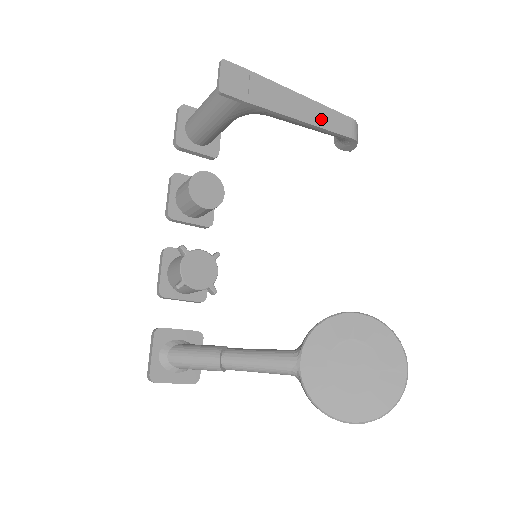
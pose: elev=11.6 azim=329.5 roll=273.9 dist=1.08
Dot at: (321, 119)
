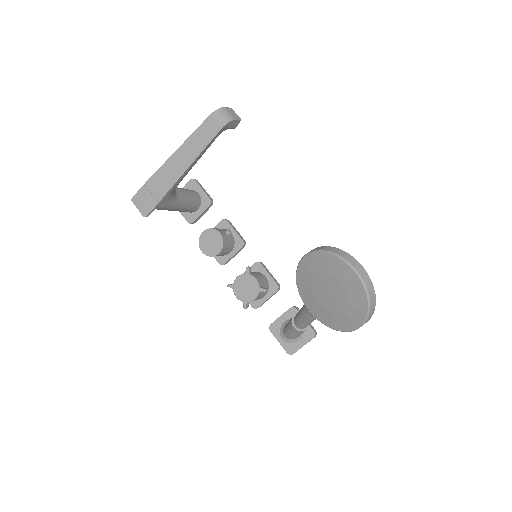
Dot at: (195, 148)
